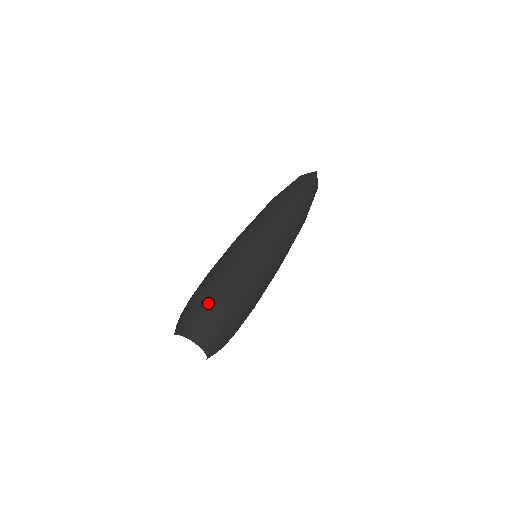
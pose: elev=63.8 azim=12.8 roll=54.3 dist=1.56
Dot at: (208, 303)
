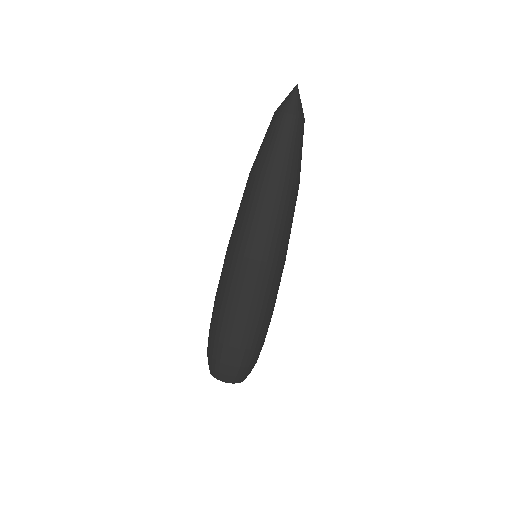
Dot at: (211, 342)
